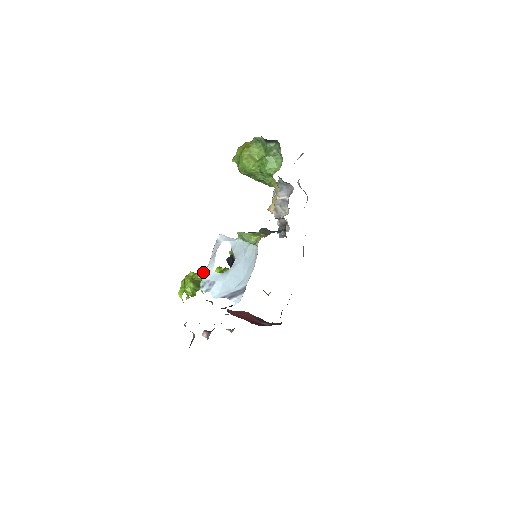
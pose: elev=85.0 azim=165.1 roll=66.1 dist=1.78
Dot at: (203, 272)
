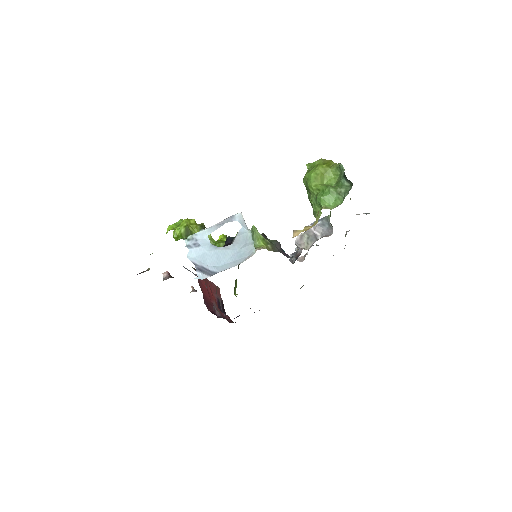
Dot at: (201, 229)
